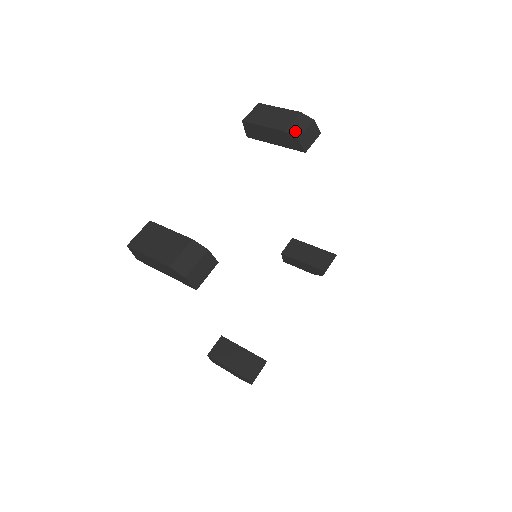
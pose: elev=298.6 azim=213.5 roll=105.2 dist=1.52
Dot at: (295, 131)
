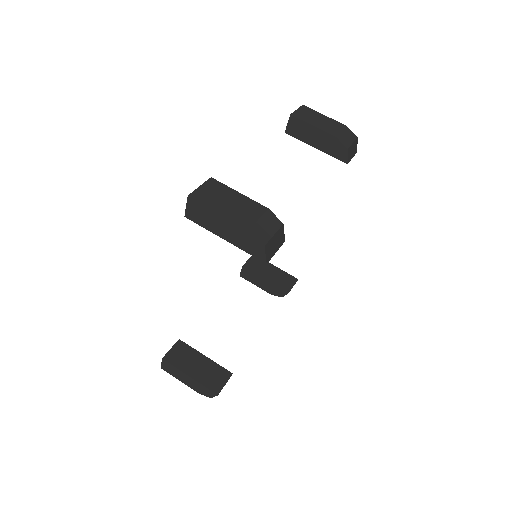
Dot at: (345, 141)
